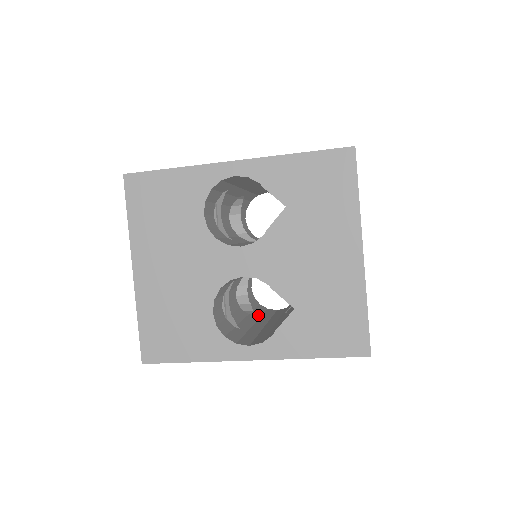
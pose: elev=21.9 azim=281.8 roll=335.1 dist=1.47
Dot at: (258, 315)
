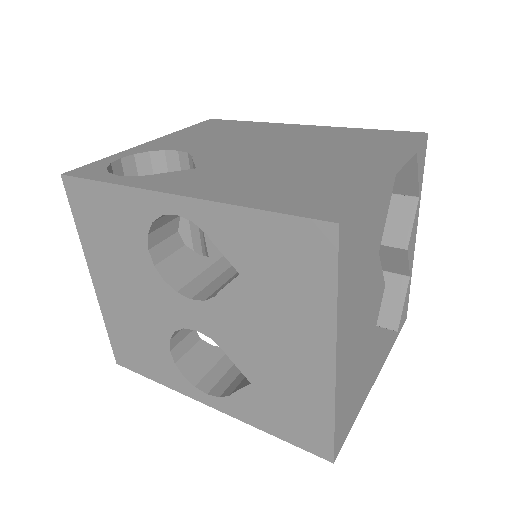
Dot at: occluded
